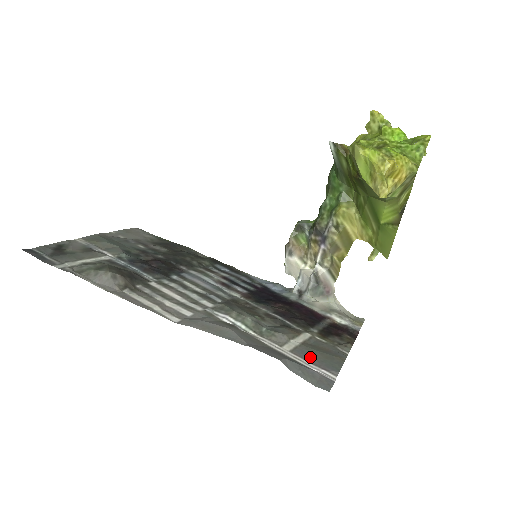
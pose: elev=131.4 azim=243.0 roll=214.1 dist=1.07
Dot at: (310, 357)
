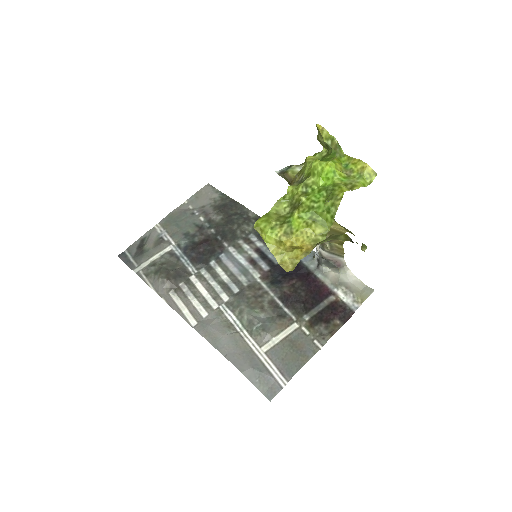
Dot at: (279, 359)
